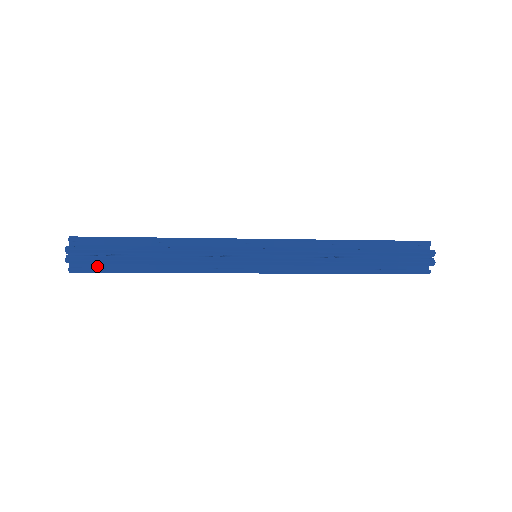
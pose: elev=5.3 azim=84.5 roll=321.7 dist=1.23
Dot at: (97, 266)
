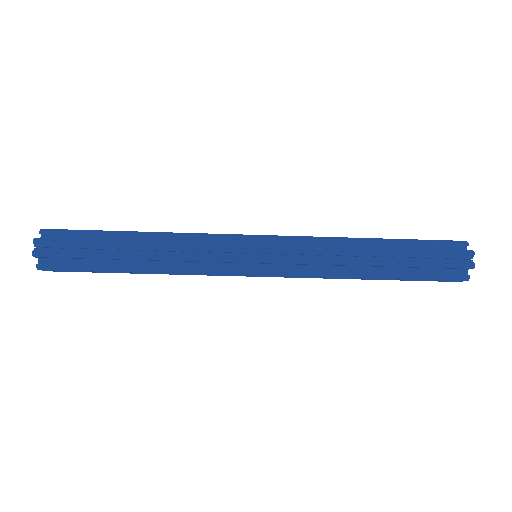
Dot at: (68, 244)
